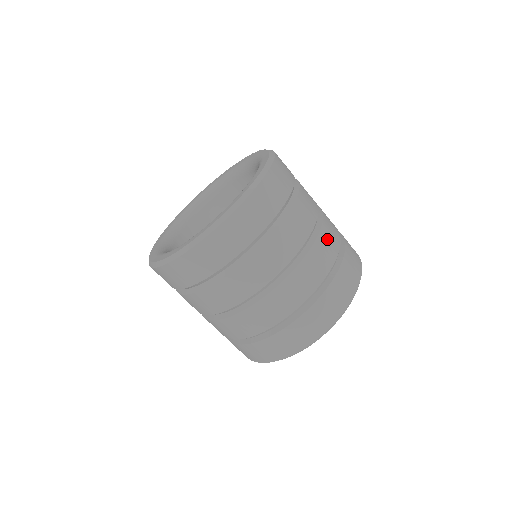
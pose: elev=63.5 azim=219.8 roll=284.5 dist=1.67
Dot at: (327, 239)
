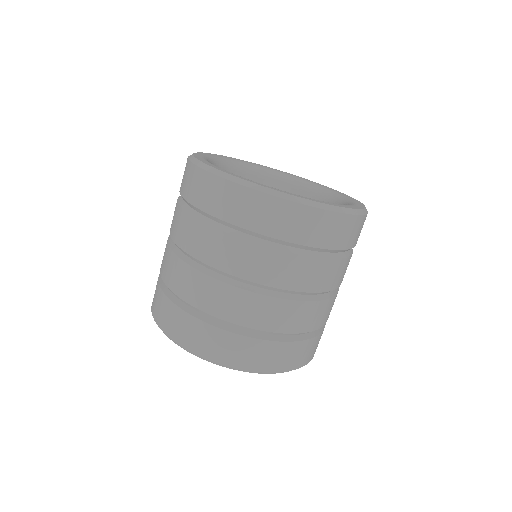
Dot at: occluded
